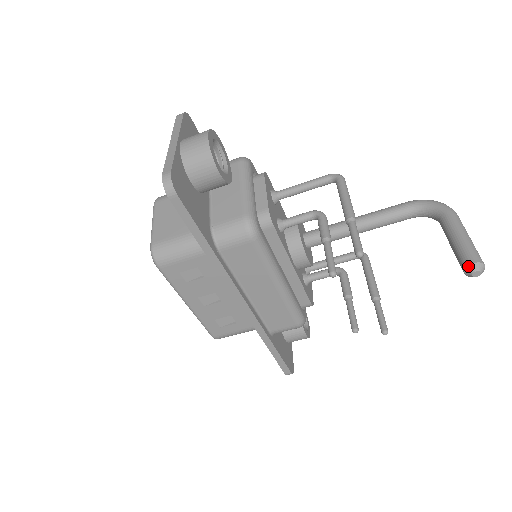
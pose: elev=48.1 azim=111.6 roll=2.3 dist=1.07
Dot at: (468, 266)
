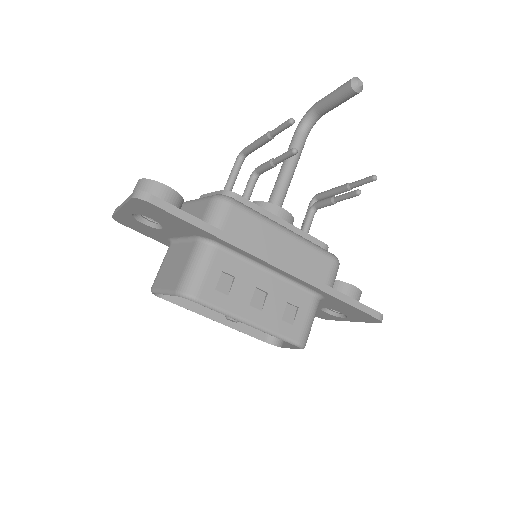
Dot at: (351, 85)
